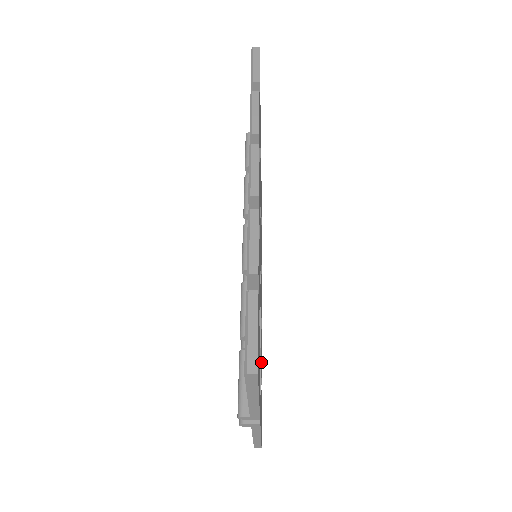
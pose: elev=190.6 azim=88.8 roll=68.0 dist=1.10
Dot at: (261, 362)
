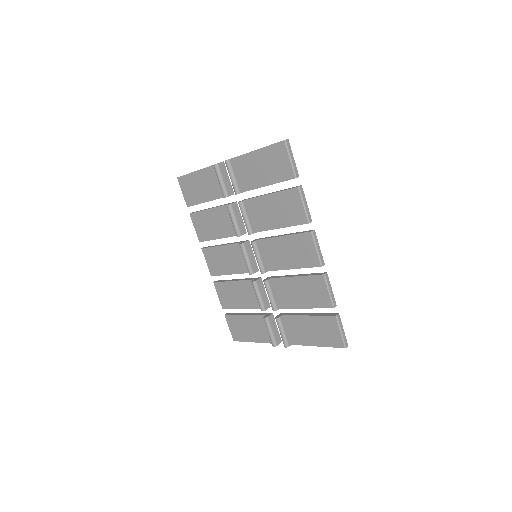
Dot at: occluded
